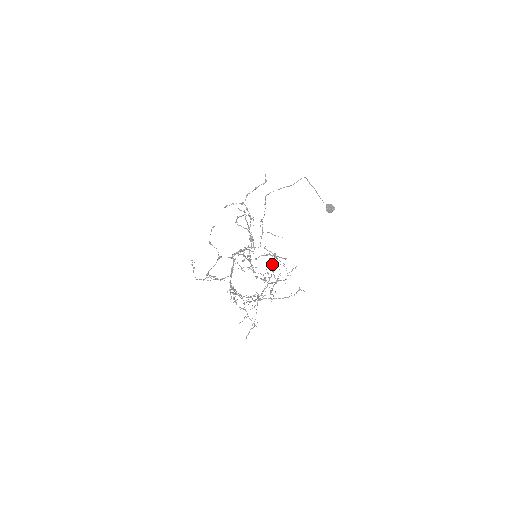
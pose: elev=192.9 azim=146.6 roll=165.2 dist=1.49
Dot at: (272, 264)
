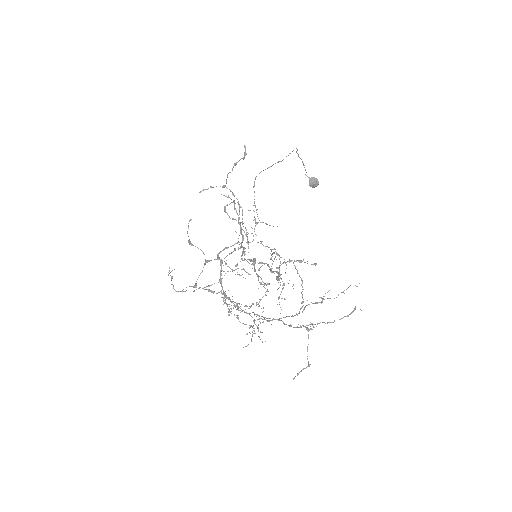
Dot at: occluded
